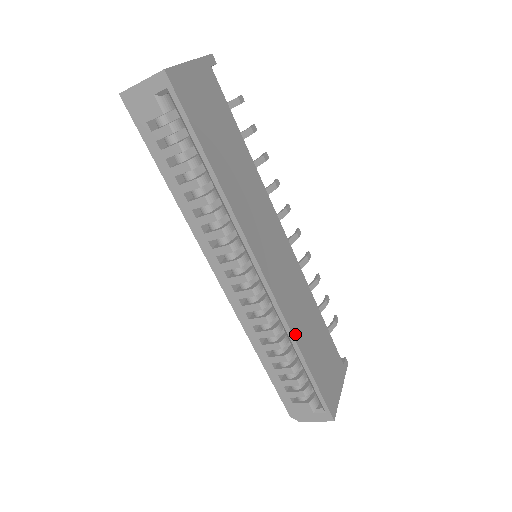
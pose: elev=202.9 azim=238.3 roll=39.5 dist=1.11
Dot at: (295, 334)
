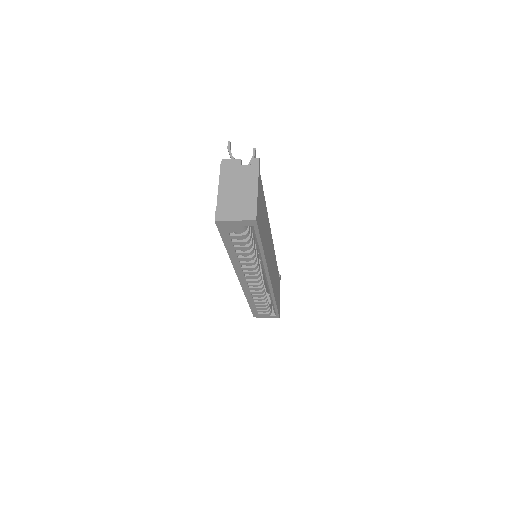
Dot at: occluded
